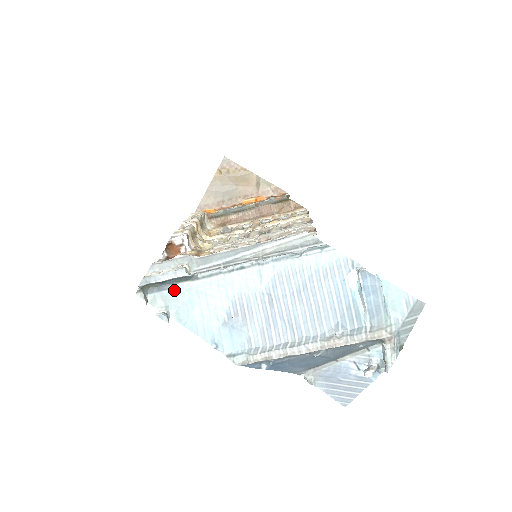
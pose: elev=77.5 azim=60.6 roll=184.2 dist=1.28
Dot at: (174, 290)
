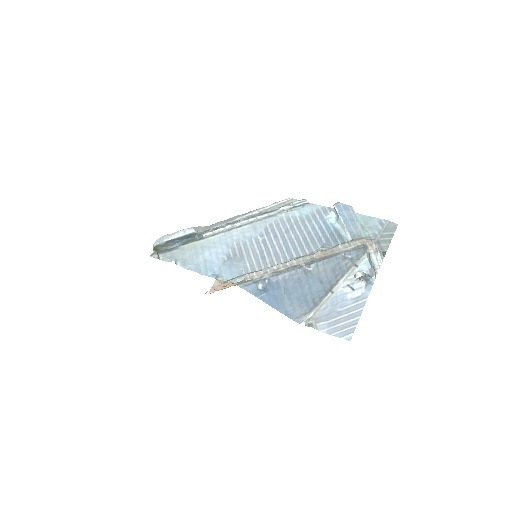
Dot at: (183, 249)
